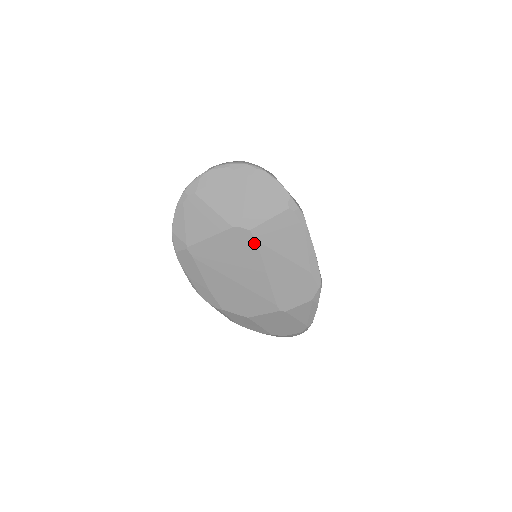
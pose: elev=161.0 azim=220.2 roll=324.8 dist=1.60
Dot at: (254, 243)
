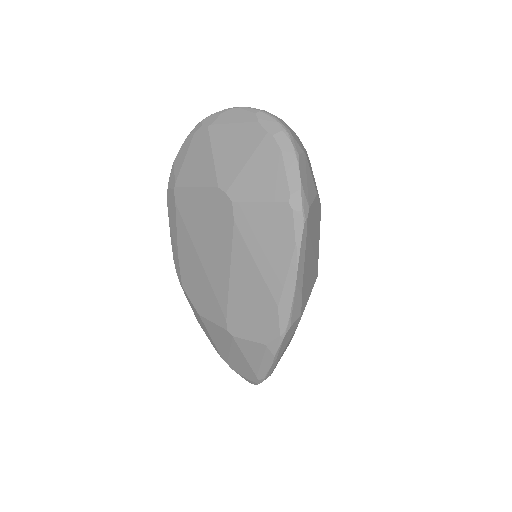
Dot at: (231, 222)
